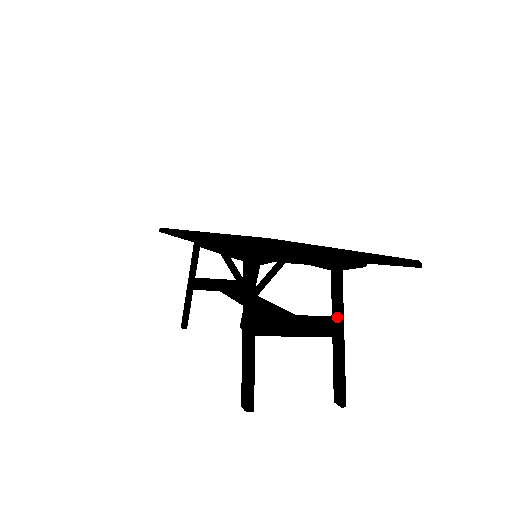
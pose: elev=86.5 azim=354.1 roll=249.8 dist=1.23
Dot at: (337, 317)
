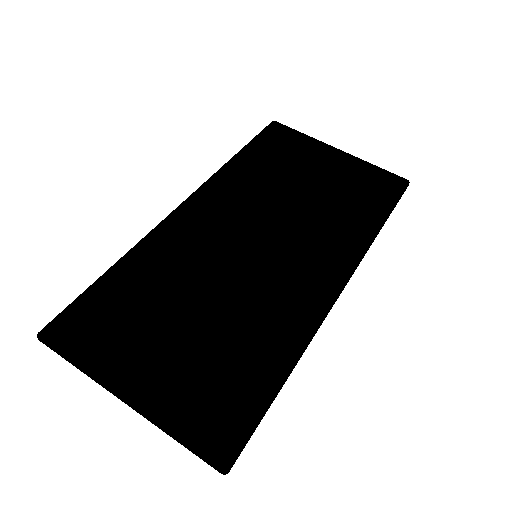
Dot at: occluded
